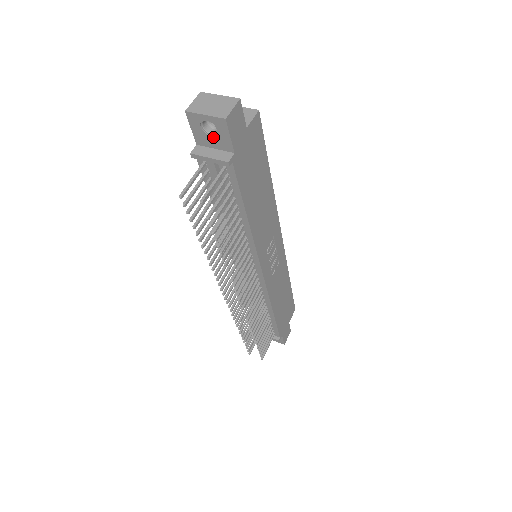
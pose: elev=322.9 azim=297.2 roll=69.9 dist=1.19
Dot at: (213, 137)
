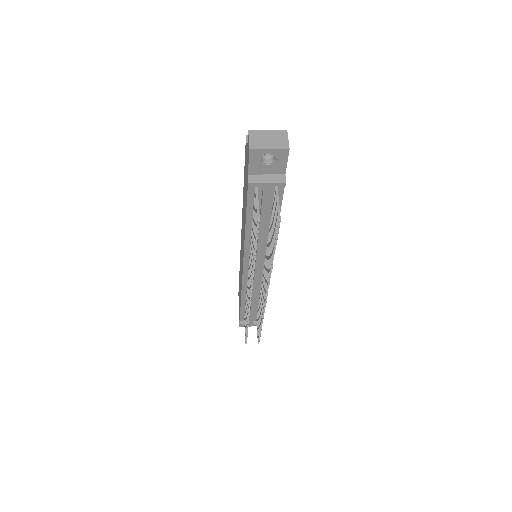
Dot at: (269, 165)
